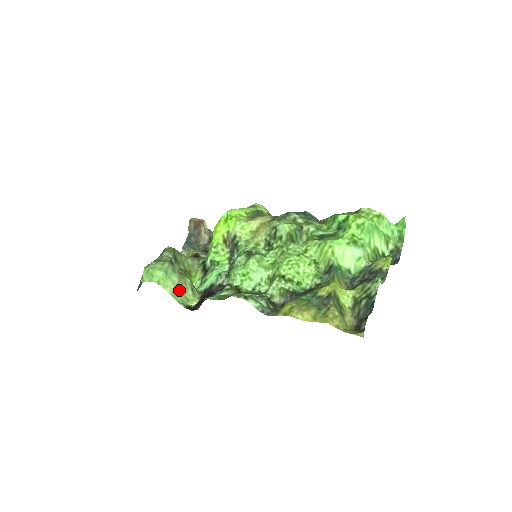
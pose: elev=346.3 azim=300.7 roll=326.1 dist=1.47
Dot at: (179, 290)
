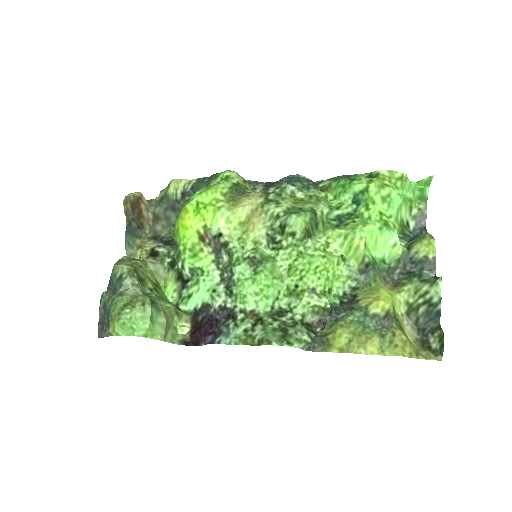
Dot at: (167, 327)
